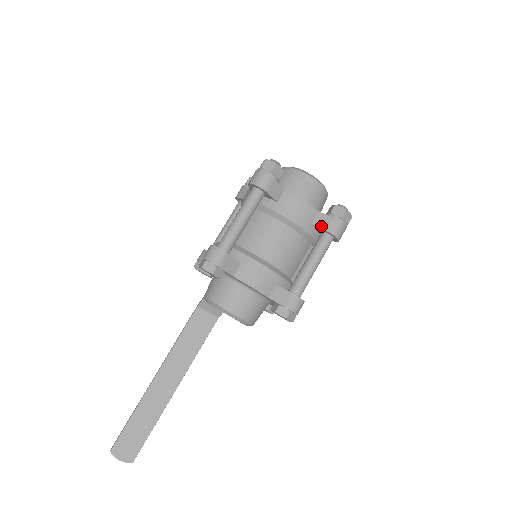
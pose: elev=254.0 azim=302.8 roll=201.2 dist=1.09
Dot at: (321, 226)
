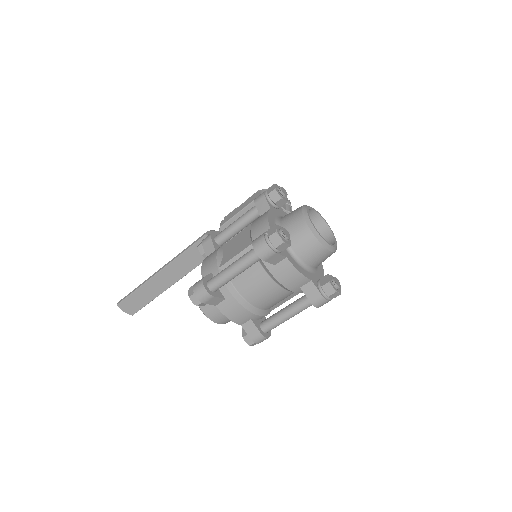
Dot at: (307, 295)
